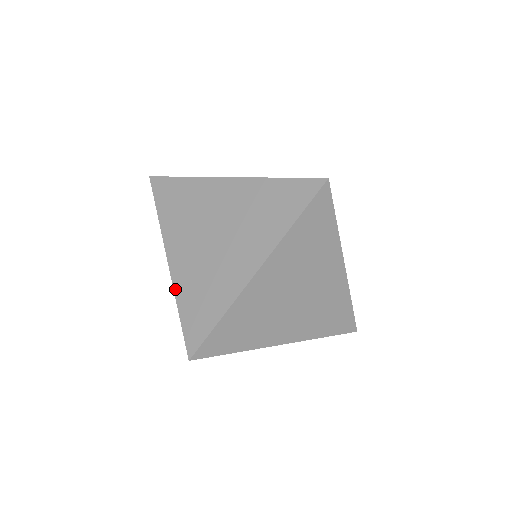
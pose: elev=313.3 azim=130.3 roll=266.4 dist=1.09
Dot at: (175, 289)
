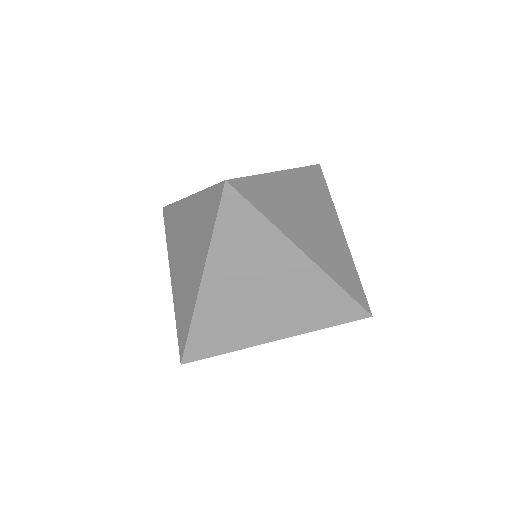
Dot at: (174, 303)
